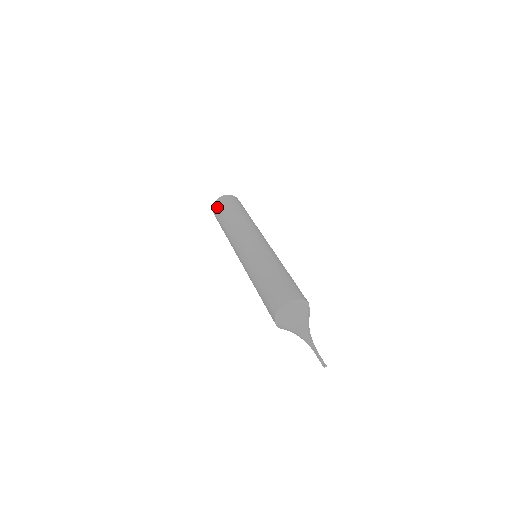
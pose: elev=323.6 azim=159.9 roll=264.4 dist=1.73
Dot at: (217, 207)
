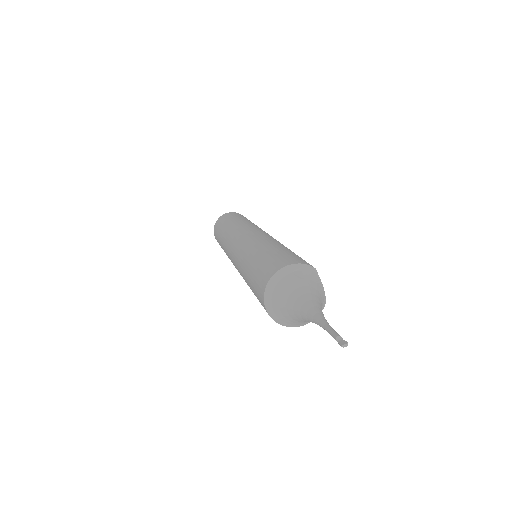
Dot at: (215, 230)
